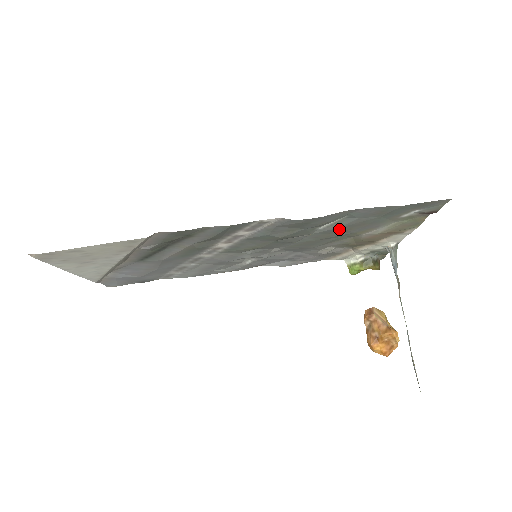
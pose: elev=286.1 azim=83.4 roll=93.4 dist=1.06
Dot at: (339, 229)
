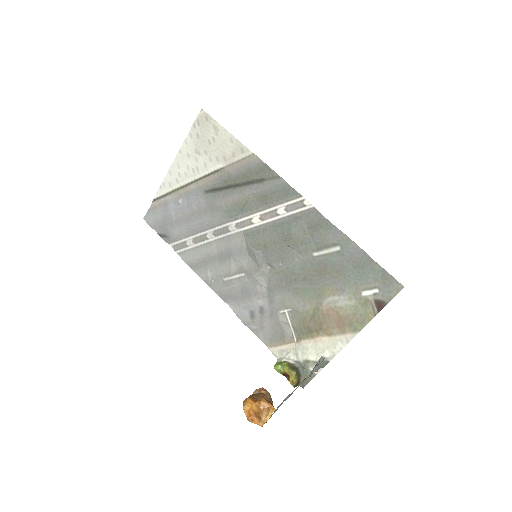
Dot at: (324, 266)
